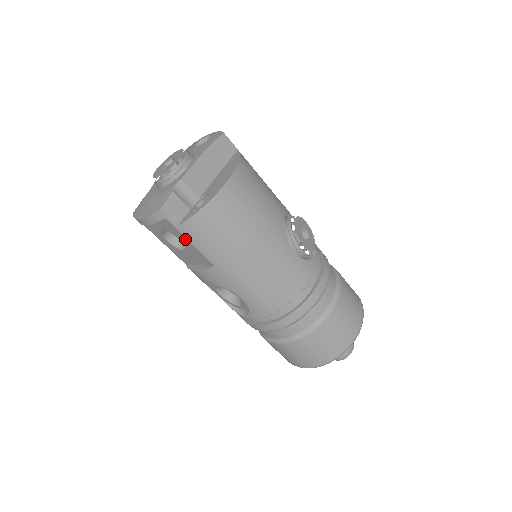
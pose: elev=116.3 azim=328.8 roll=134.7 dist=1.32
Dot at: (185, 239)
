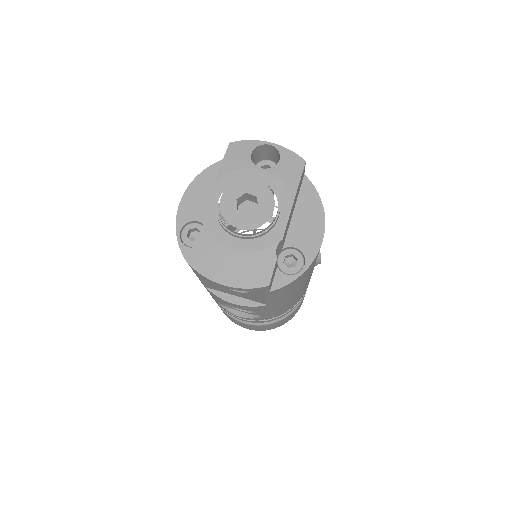
Dot at: (263, 295)
